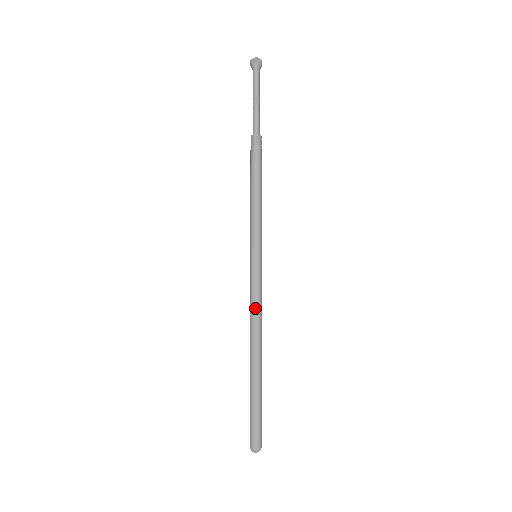
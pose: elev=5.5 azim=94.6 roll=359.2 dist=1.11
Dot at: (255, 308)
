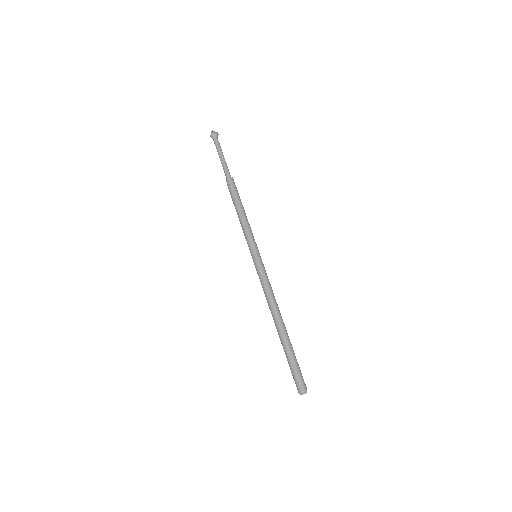
Dot at: (270, 289)
